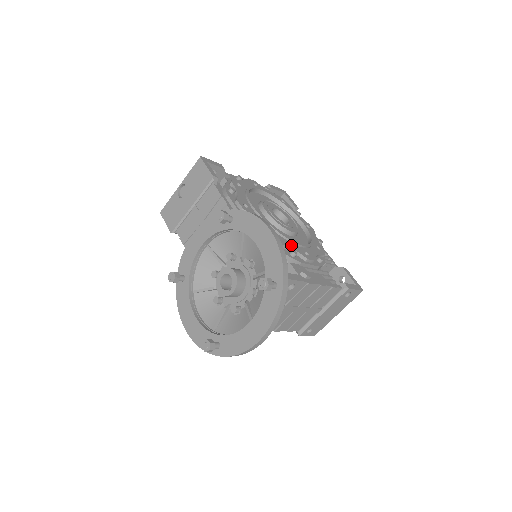
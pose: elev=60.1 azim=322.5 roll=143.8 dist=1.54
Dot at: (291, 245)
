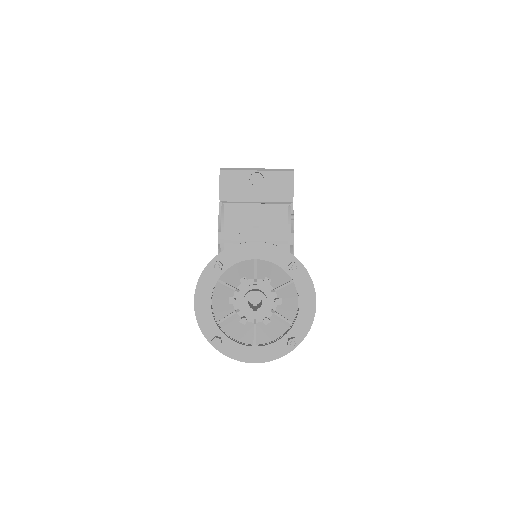
Dot at: occluded
